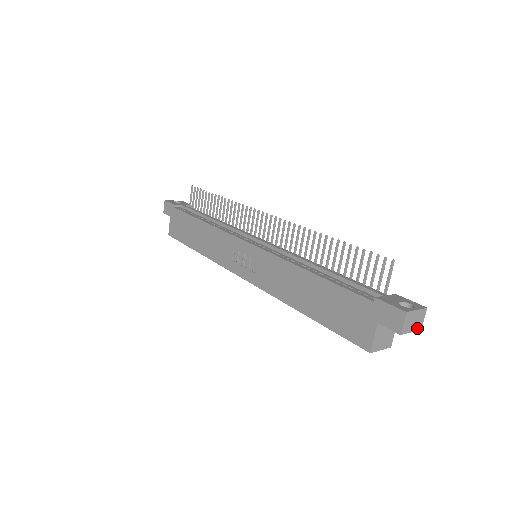
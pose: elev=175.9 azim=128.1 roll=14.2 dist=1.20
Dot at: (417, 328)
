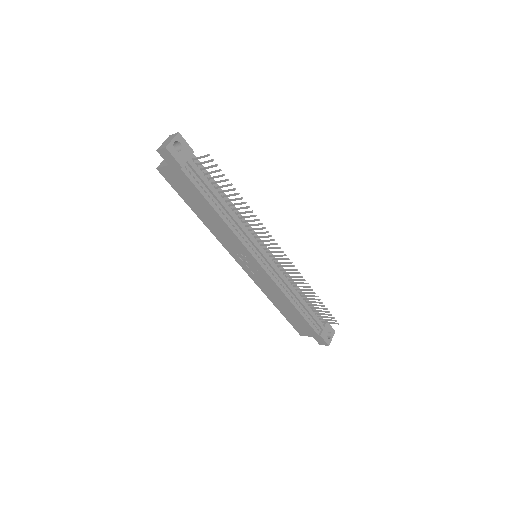
Dot at: occluded
